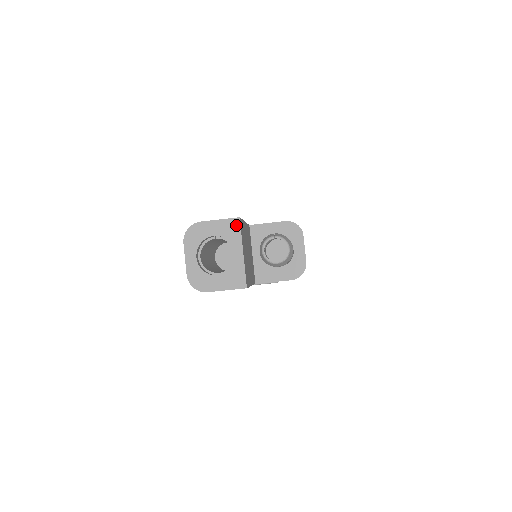
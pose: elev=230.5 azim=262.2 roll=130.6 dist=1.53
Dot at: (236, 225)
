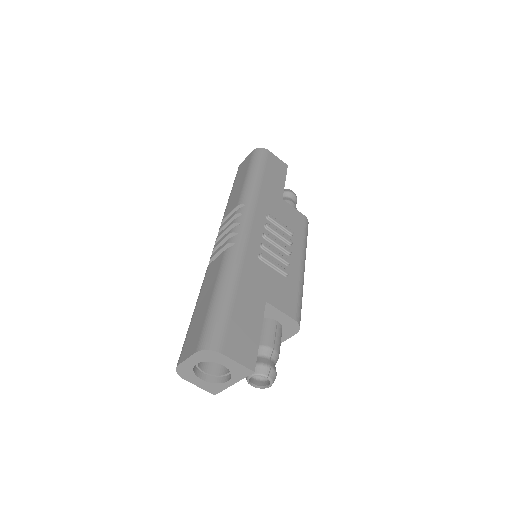
Dot at: (247, 373)
